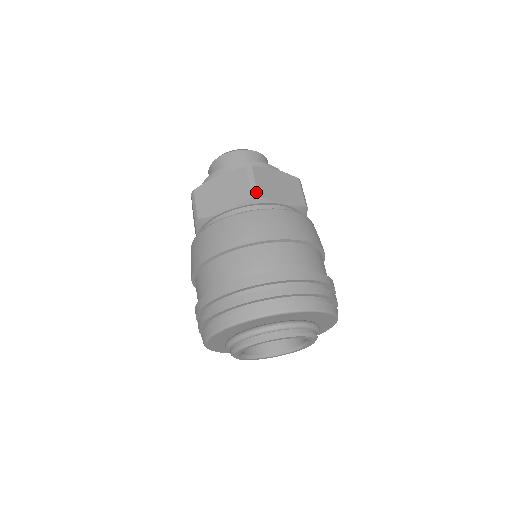
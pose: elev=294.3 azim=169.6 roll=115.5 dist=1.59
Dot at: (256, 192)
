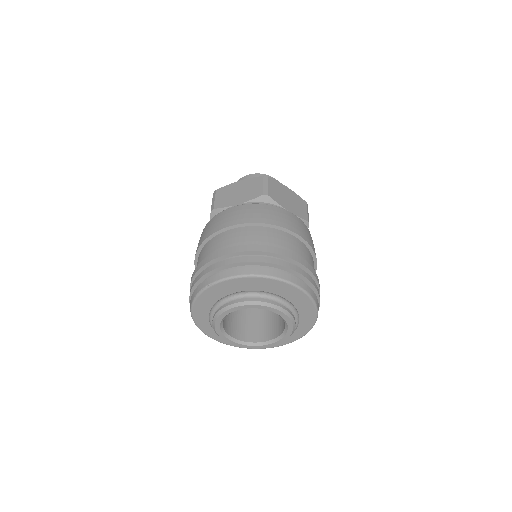
Dot at: (213, 207)
